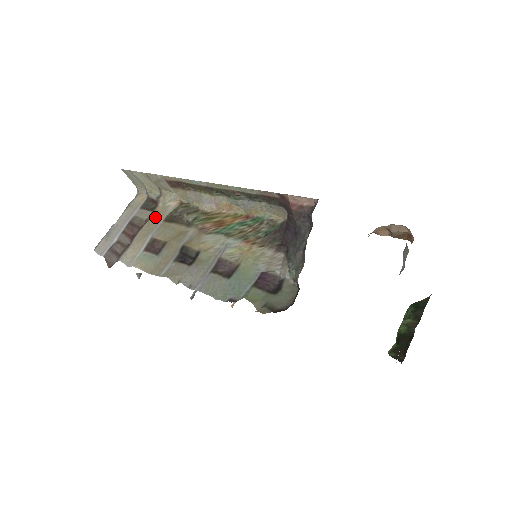
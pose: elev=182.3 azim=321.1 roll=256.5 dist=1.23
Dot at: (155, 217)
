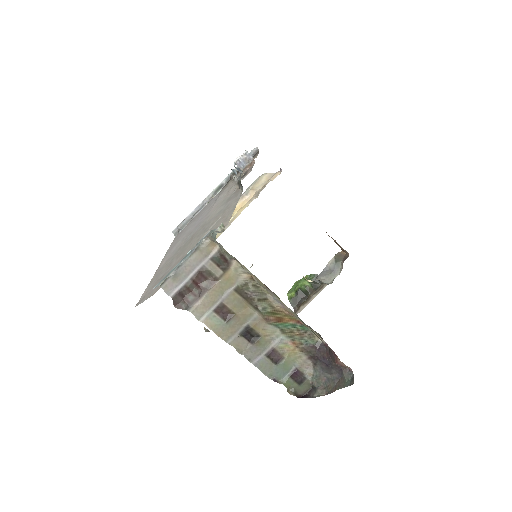
Dot at: (226, 281)
